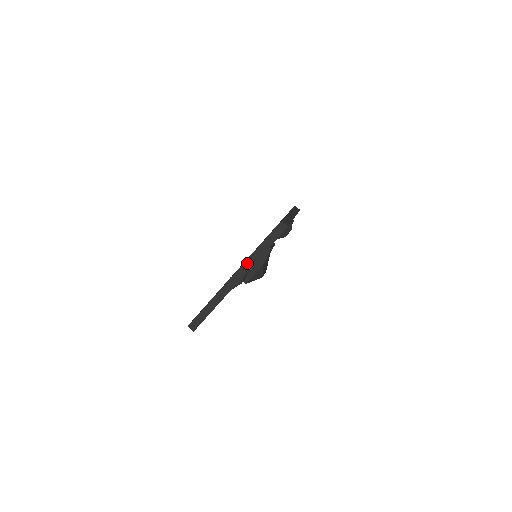
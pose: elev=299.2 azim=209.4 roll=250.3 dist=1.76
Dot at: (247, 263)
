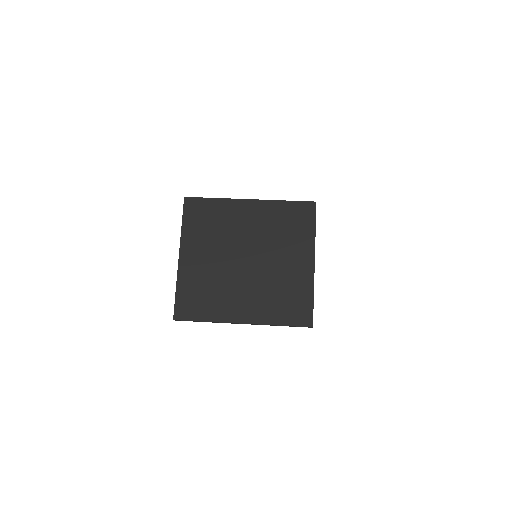
Dot at: occluded
